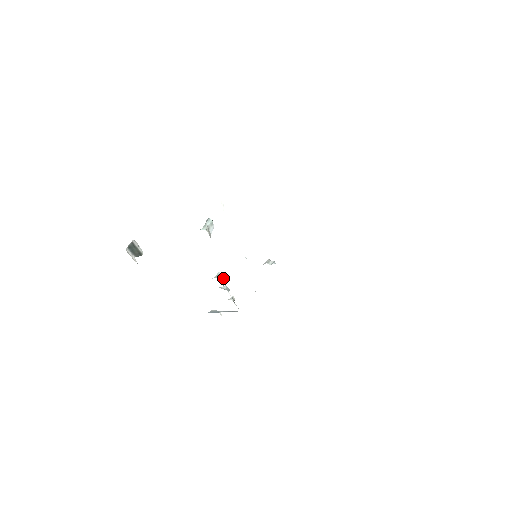
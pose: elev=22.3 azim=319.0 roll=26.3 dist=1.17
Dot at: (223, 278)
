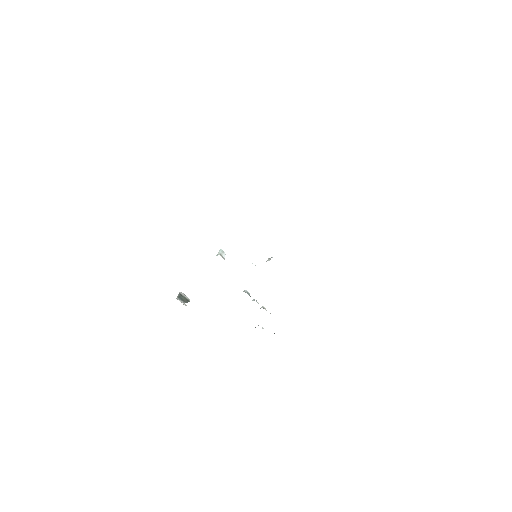
Dot at: (249, 294)
